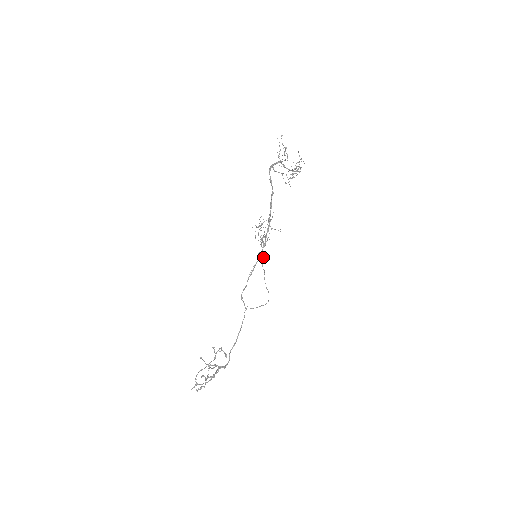
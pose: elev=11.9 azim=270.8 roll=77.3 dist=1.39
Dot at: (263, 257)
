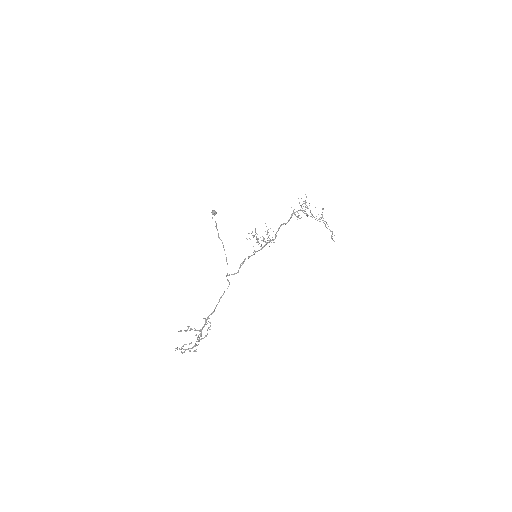
Dot at: (213, 210)
